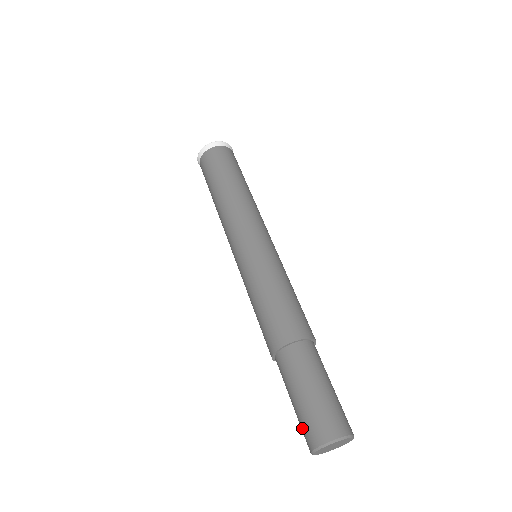
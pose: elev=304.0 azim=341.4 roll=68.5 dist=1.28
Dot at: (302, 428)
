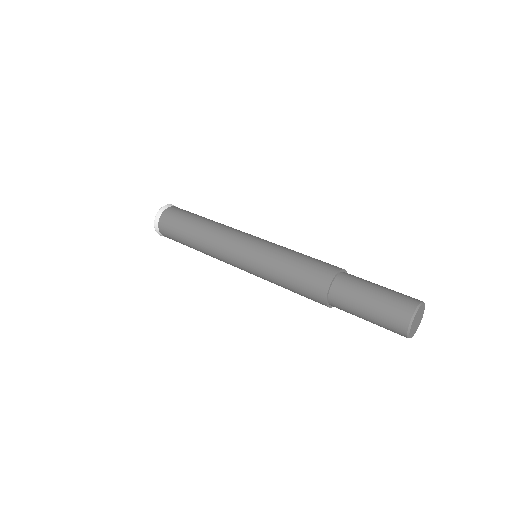
Dot at: (388, 321)
